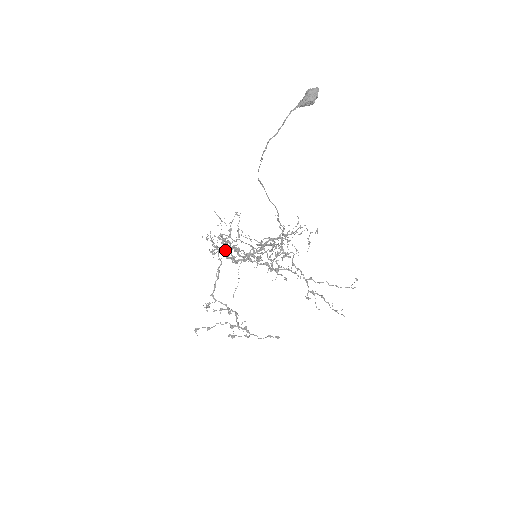
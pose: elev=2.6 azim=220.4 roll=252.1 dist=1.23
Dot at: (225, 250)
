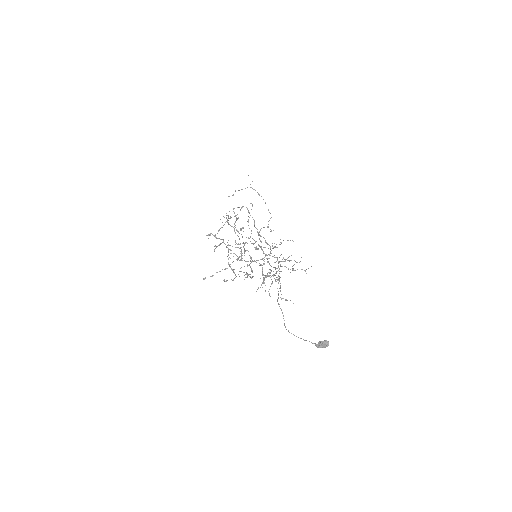
Dot at: (239, 271)
